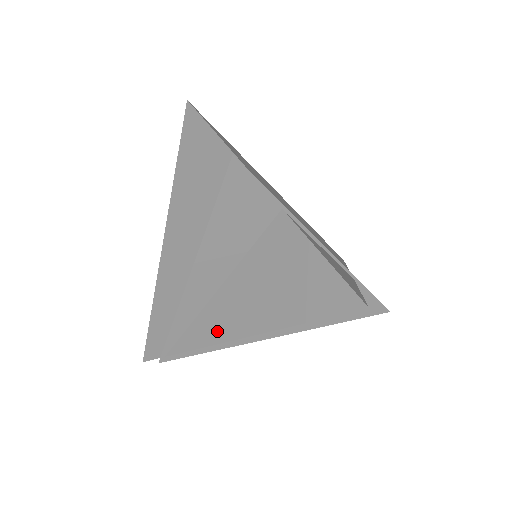
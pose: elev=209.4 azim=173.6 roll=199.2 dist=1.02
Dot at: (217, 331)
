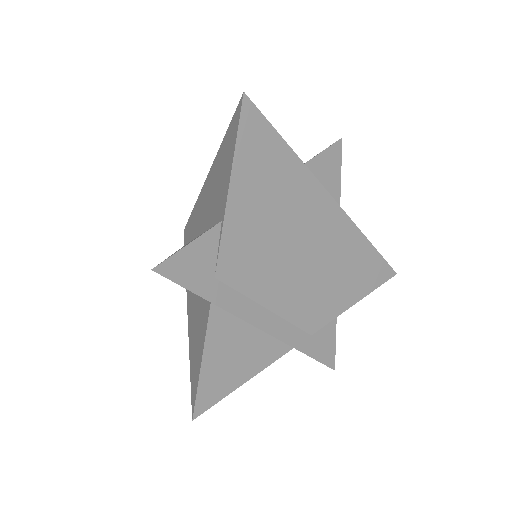
Dot at: occluded
